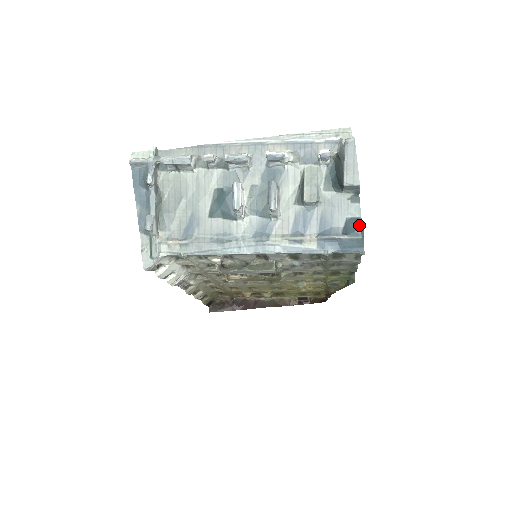
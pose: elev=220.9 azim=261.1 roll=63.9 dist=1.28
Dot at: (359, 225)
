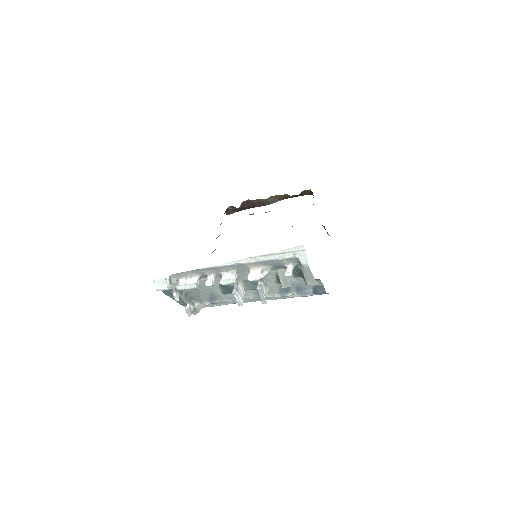
Dot at: (323, 290)
